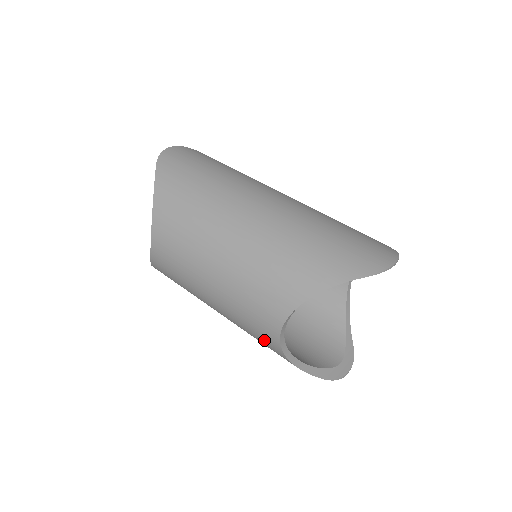
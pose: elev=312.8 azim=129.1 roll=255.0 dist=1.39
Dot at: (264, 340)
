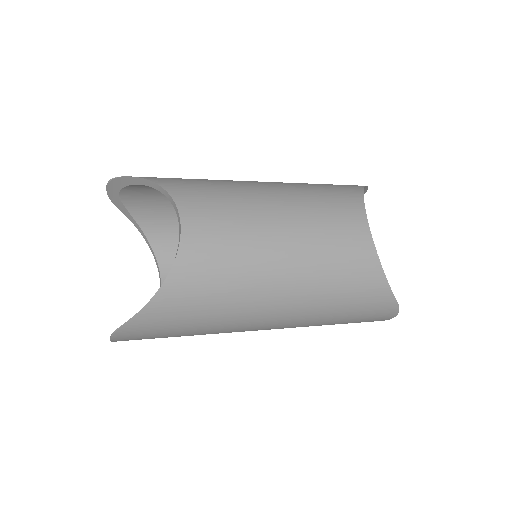
Dot at: (356, 257)
